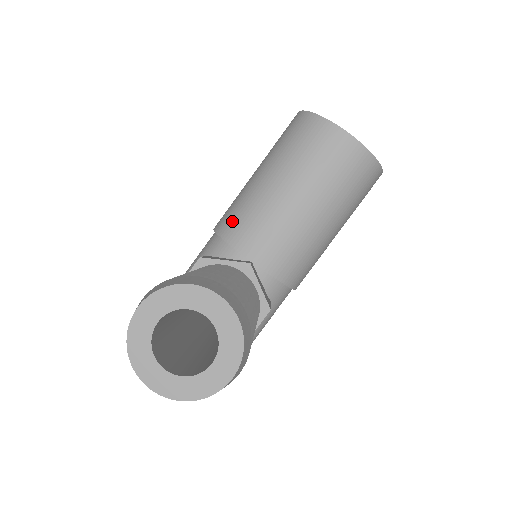
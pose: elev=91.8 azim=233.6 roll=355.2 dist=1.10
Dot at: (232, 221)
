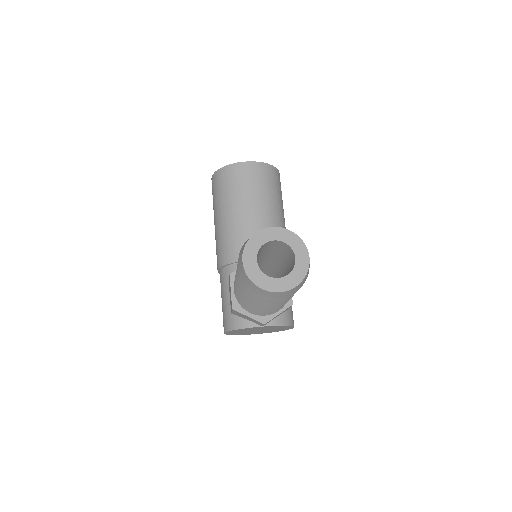
Dot at: (227, 251)
